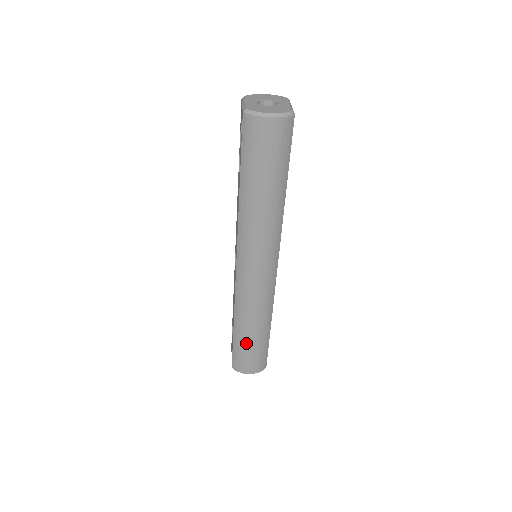
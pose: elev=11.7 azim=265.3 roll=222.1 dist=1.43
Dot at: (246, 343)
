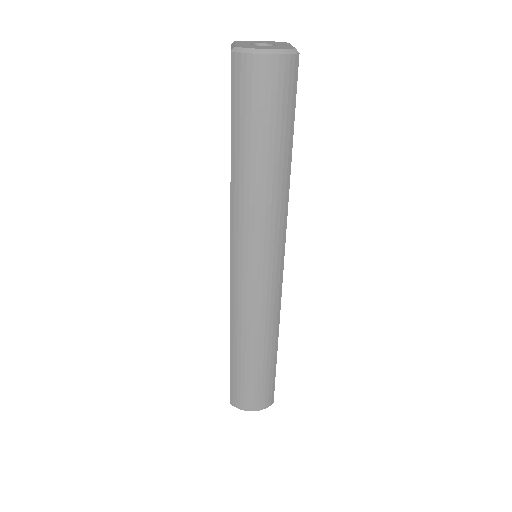
Dot at: (247, 370)
